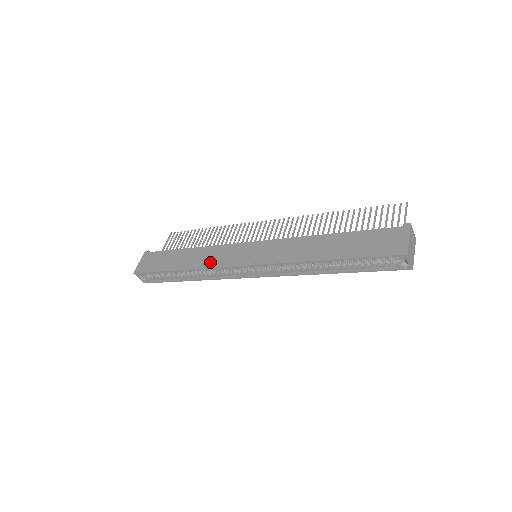
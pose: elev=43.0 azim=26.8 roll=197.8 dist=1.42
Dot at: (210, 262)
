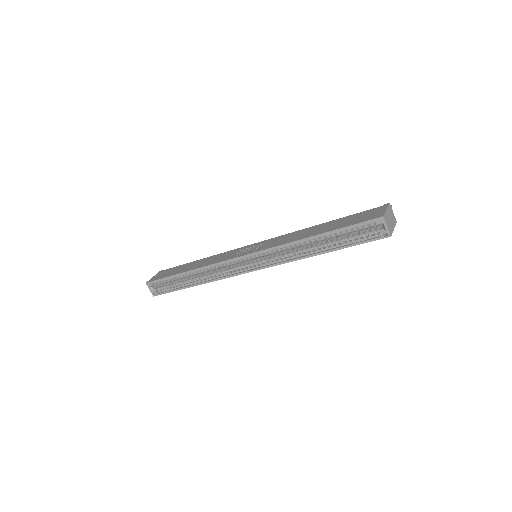
Dot at: (214, 261)
